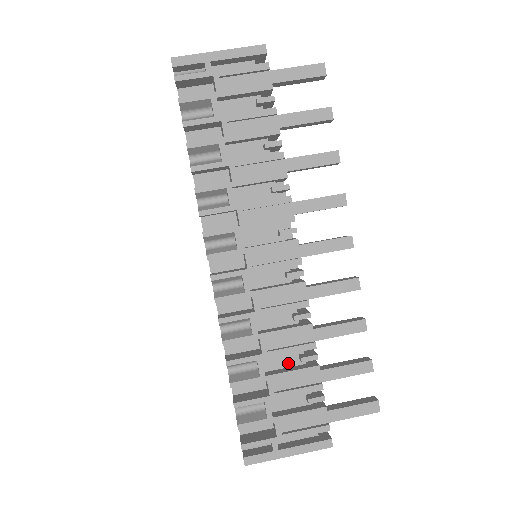
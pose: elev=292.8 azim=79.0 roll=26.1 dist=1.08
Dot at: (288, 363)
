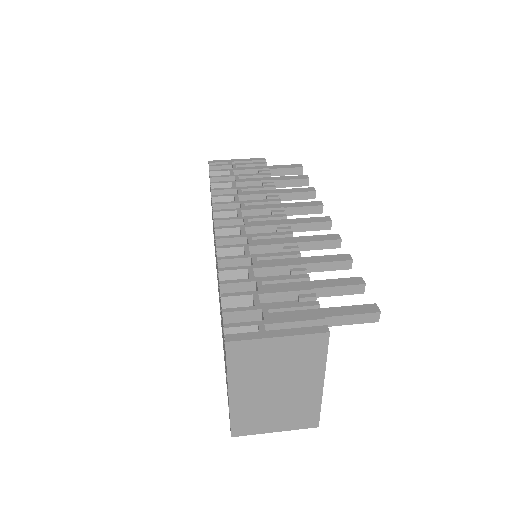
Dot at: occluded
